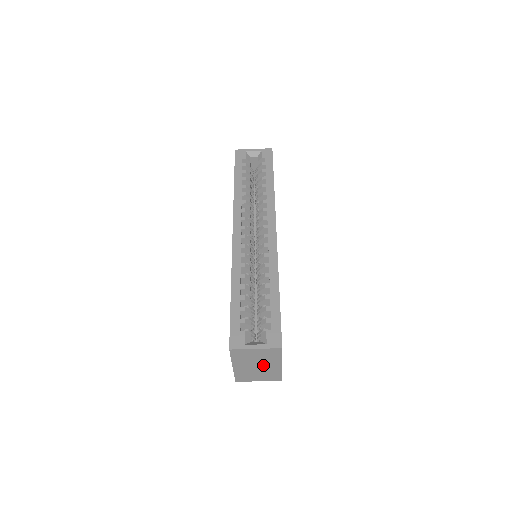
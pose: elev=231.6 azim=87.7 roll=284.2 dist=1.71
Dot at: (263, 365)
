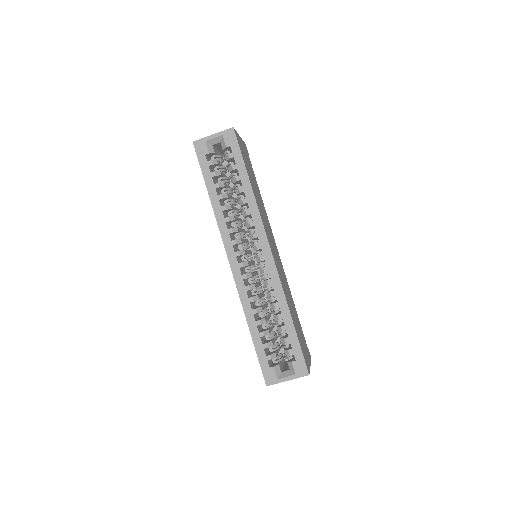
Dot at: occluded
